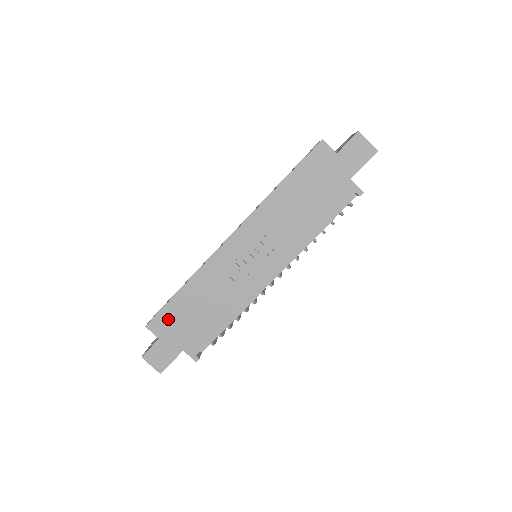
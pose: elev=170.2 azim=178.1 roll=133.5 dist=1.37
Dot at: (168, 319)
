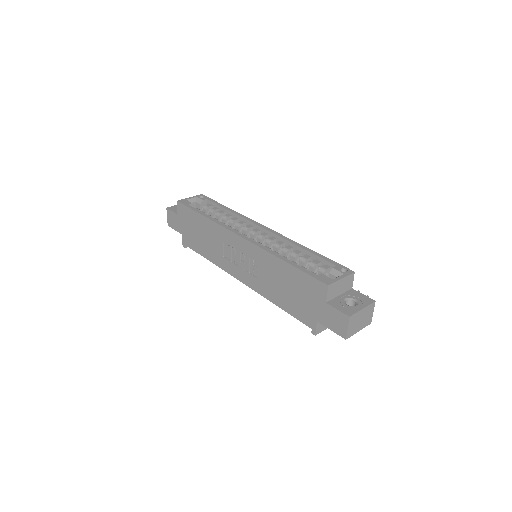
Dot at: (187, 215)
